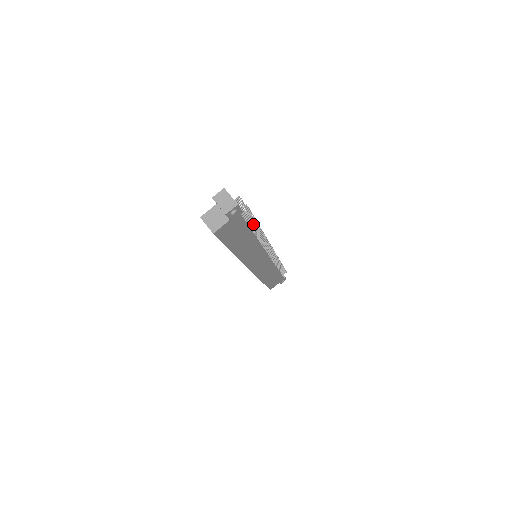
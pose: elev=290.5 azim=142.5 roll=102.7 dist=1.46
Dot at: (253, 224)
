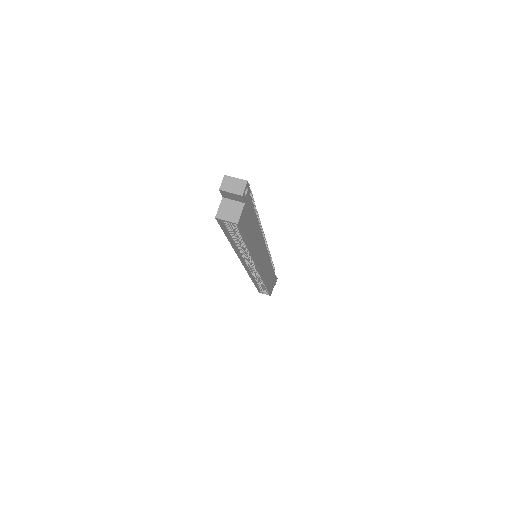
Dot at: occluded
